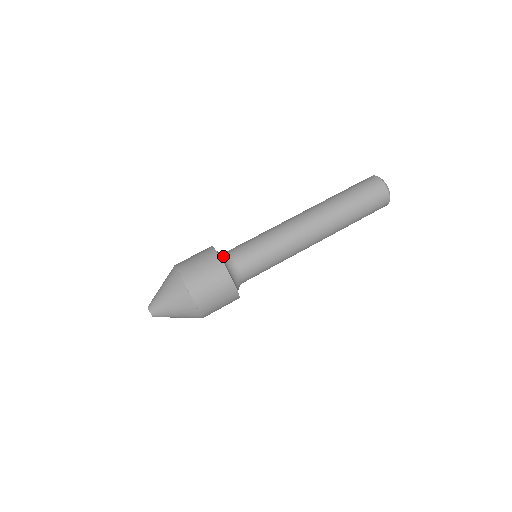
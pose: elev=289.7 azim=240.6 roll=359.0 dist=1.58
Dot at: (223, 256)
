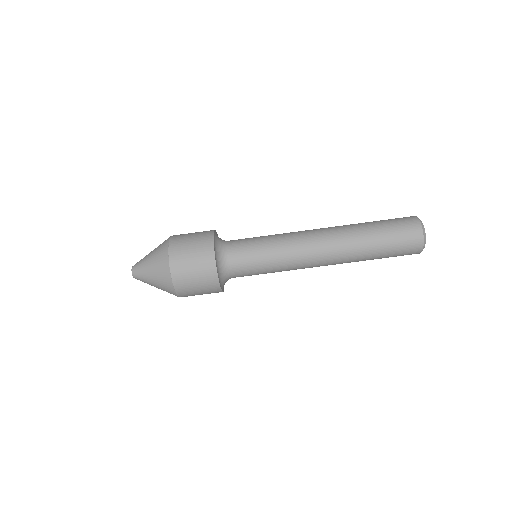
Dot at: (222, 268)
